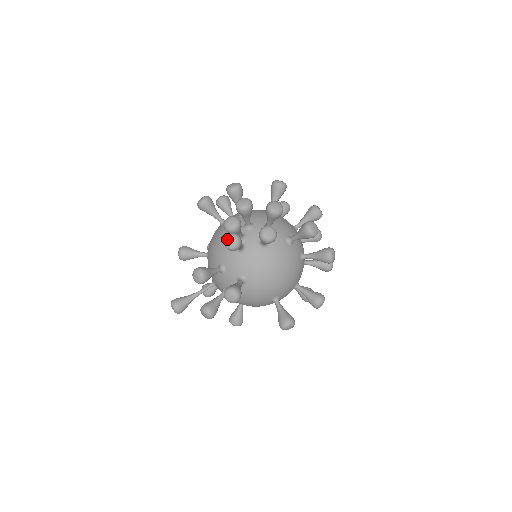
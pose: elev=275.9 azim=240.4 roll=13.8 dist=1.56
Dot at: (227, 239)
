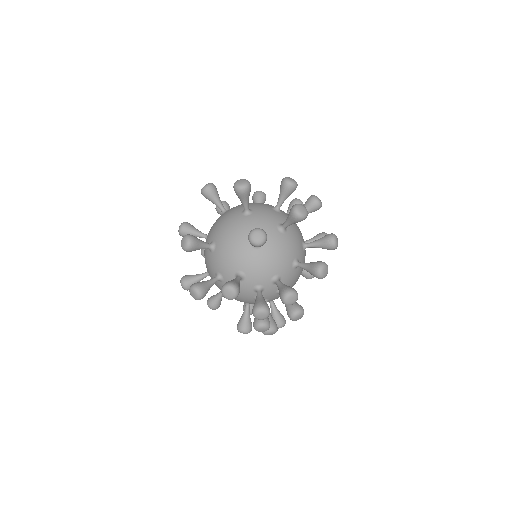
Dot at: occluded
